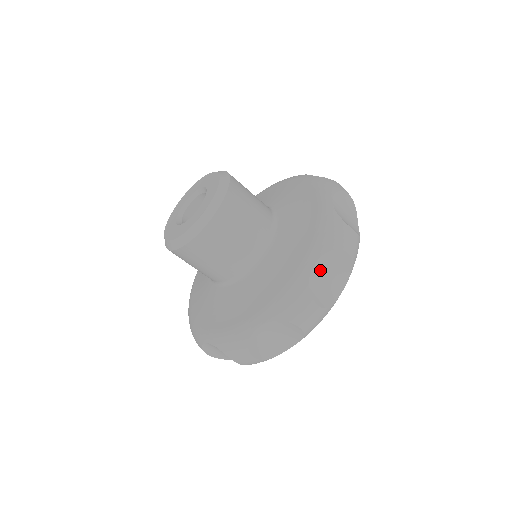
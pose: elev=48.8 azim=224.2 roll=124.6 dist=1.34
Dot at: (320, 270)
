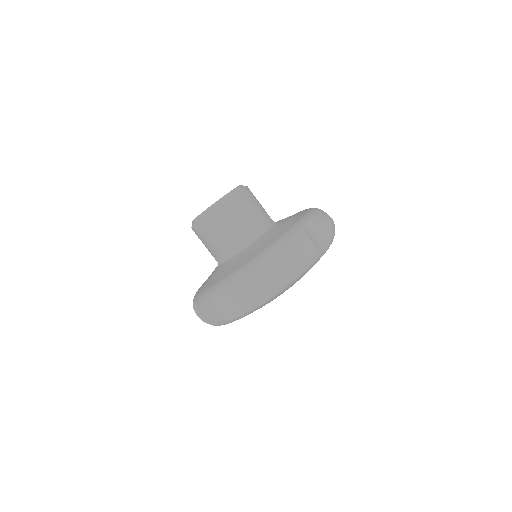
Dot at: (311, 226)
